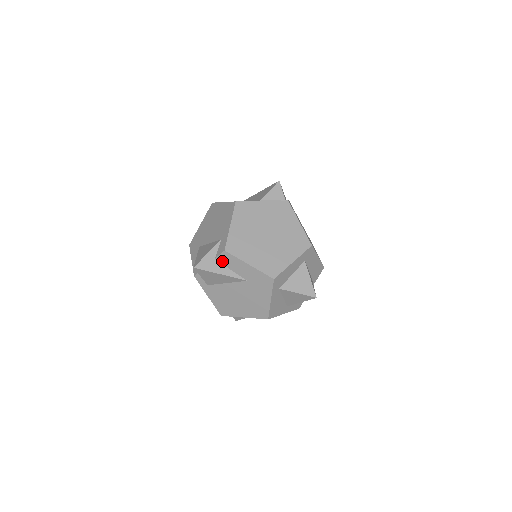
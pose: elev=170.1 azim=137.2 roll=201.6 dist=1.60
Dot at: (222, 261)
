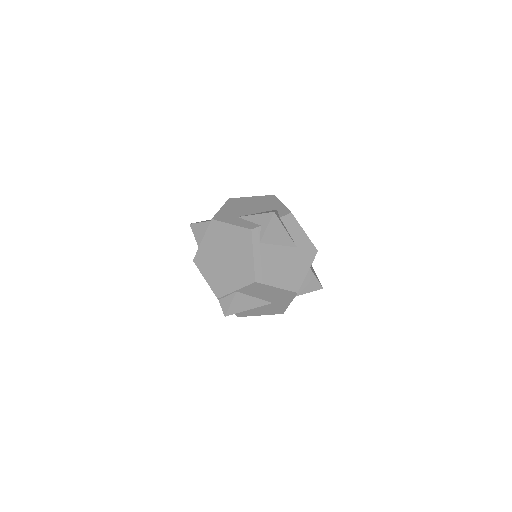
Dot at: (285, 222)
